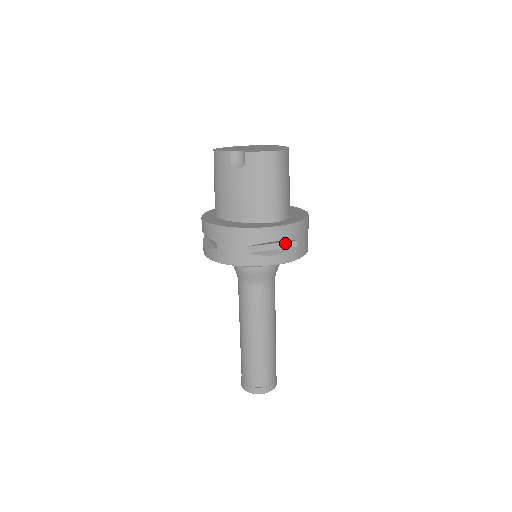
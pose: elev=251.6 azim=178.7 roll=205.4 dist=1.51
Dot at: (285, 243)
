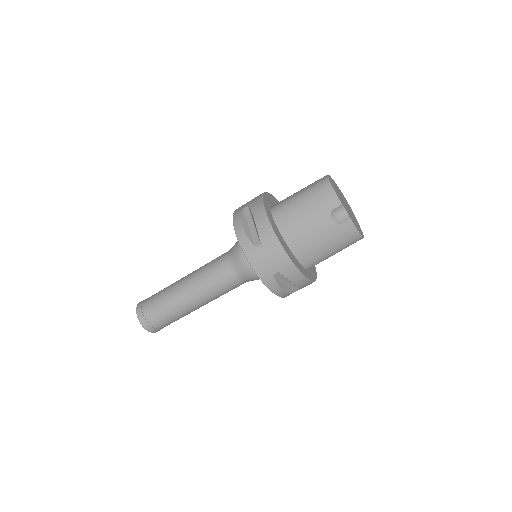
Dot at: (294, 286)
